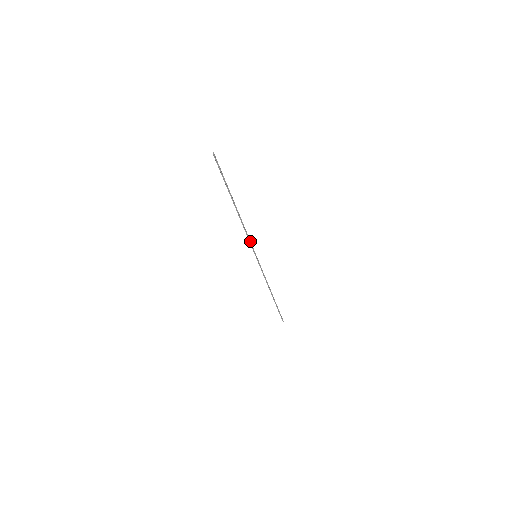
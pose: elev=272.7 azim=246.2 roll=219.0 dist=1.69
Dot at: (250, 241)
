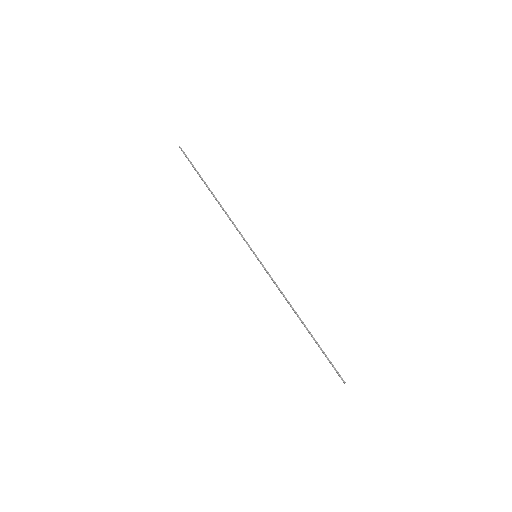
Dot at: (242, 235)
